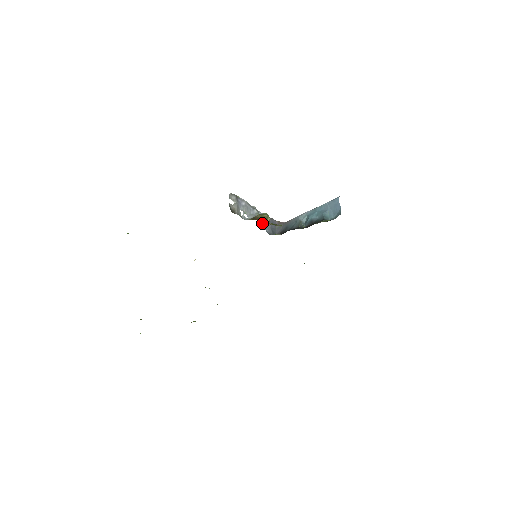
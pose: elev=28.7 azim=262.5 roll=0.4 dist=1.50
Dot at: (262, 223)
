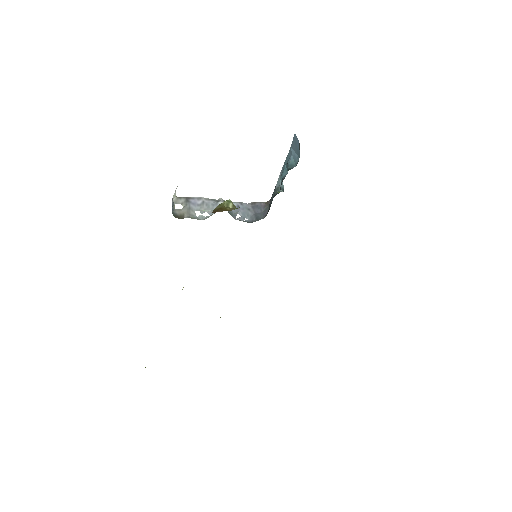
Dot at: occluded
